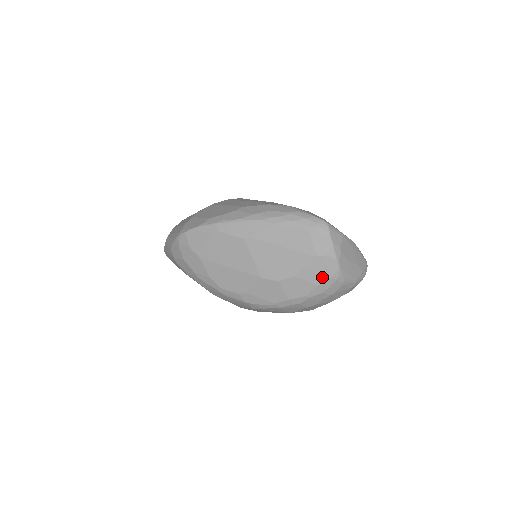
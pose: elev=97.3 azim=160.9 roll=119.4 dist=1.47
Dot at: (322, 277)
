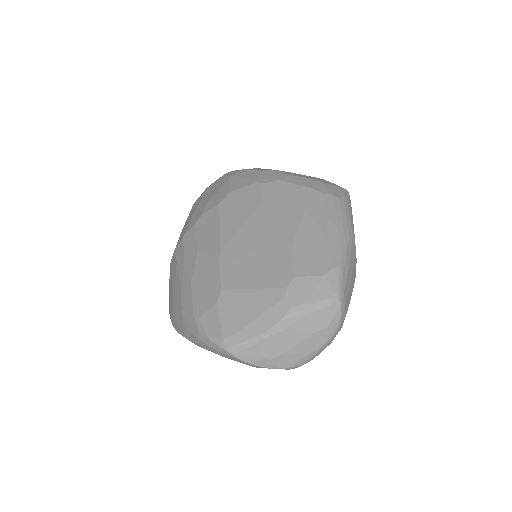
Dot at: occluded
